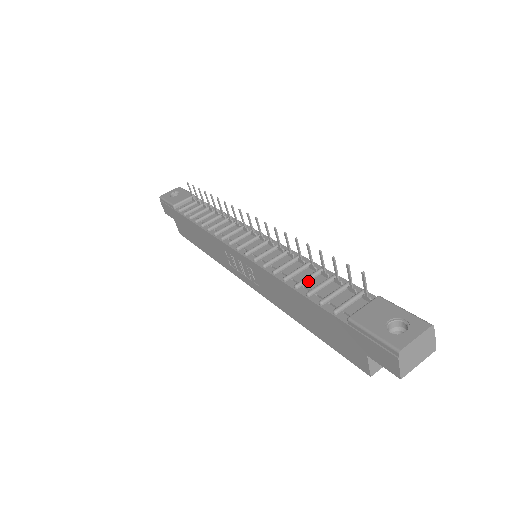
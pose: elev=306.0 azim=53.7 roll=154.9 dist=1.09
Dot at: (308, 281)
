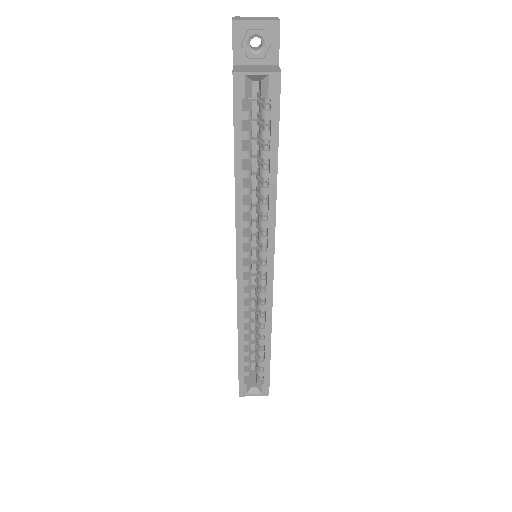
Dot at: occluded
